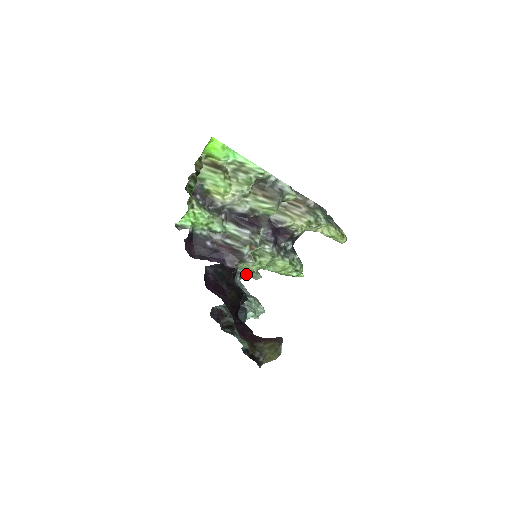
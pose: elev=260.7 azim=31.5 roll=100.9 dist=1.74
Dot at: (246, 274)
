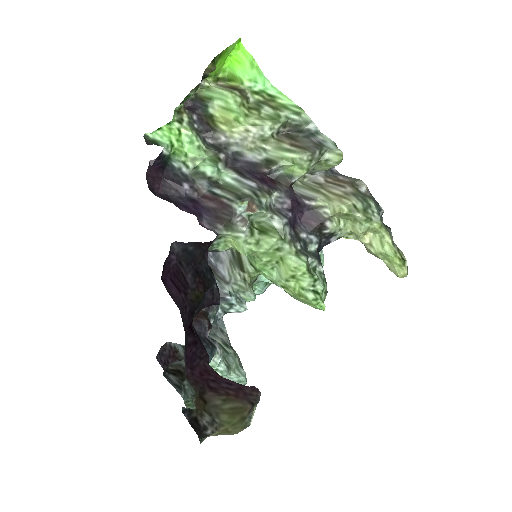
Dot at: (232, 283)
